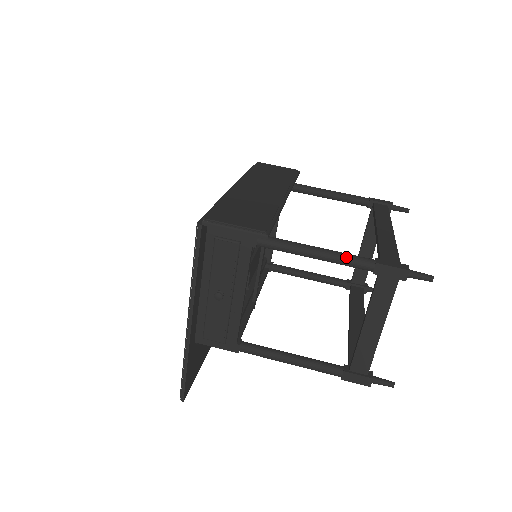
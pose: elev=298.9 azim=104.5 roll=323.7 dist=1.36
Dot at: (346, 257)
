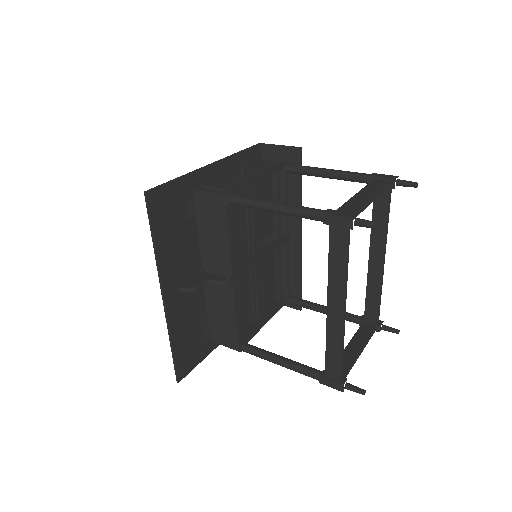
Dot at: (350, 172)
